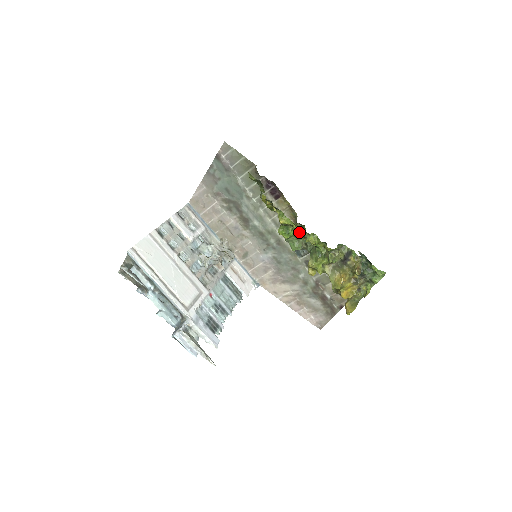
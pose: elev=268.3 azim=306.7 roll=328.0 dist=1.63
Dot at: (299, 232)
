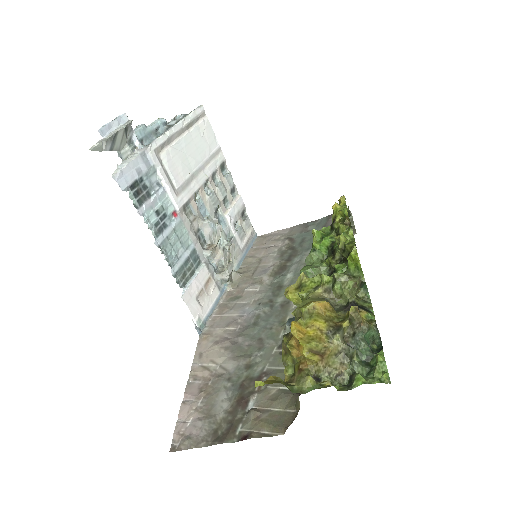
Dot at: (335, 247)
